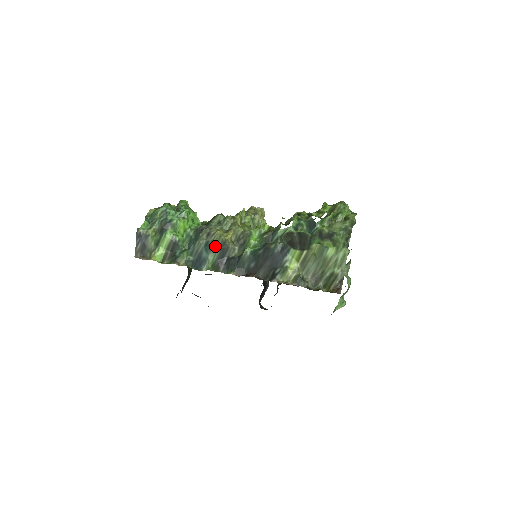
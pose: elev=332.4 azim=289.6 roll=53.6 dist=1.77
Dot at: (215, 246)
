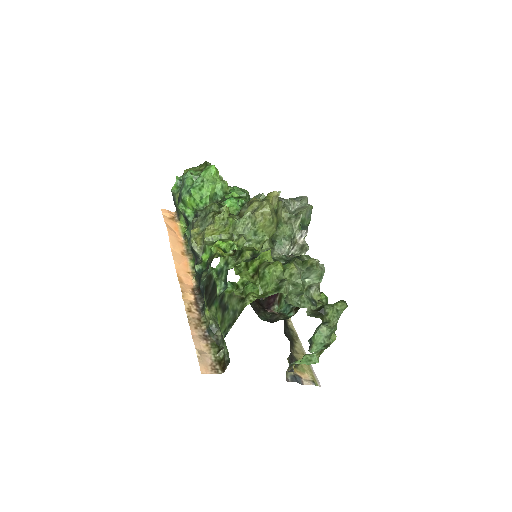
Dot at: (190, 243)
